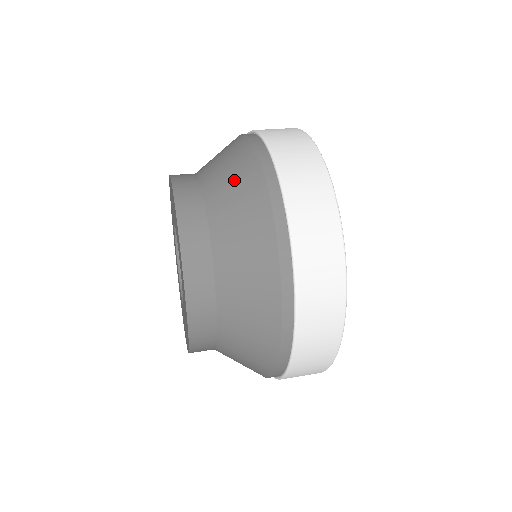
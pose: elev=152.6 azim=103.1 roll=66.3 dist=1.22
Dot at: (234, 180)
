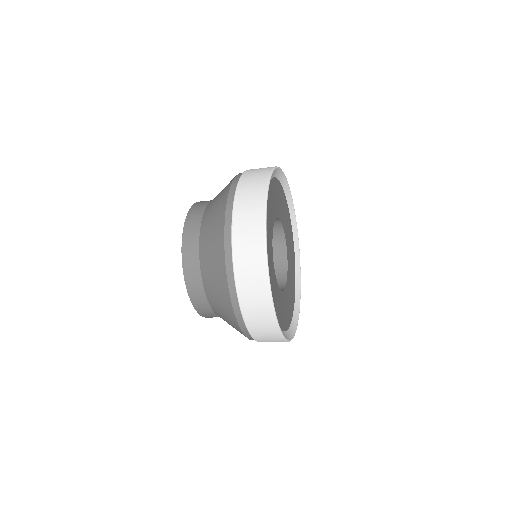
Dot at: occluded
